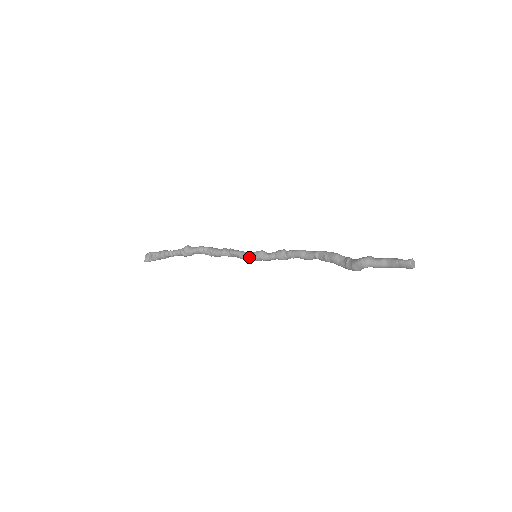
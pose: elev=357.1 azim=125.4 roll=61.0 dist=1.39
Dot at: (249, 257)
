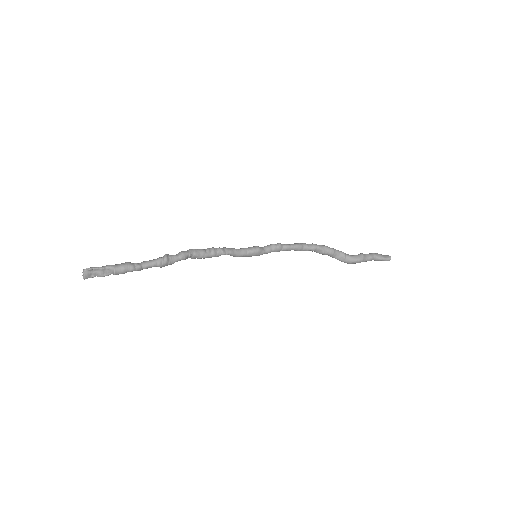
Dot at: (245, 256)
